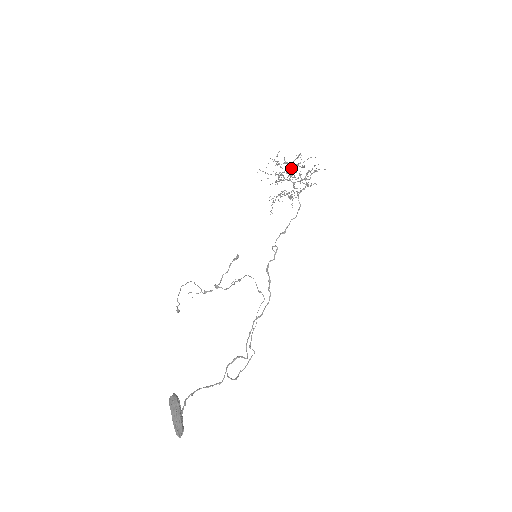
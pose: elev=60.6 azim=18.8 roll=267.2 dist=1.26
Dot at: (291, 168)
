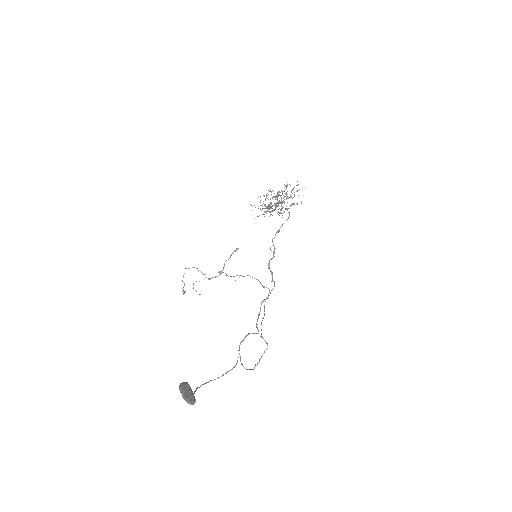
Dot at: (277, 193)
